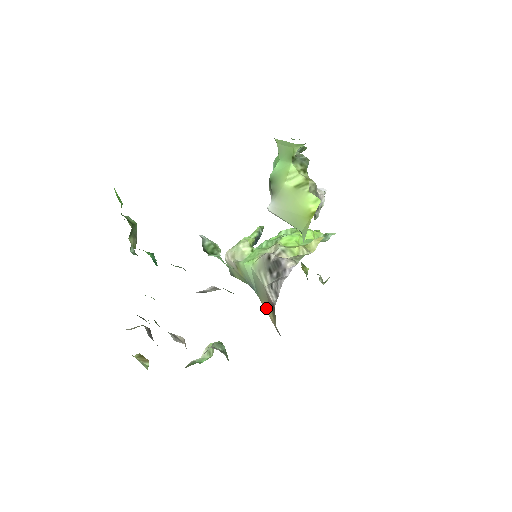
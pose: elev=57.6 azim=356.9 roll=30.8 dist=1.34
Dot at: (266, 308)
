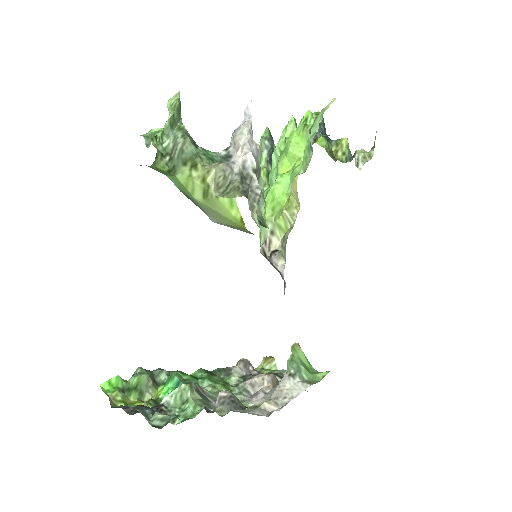
Dot at: occluded
